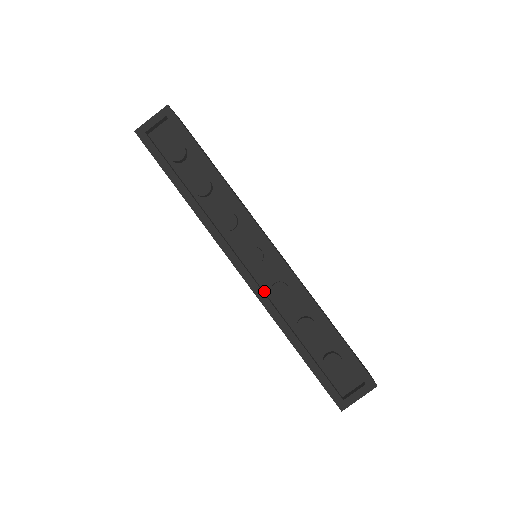
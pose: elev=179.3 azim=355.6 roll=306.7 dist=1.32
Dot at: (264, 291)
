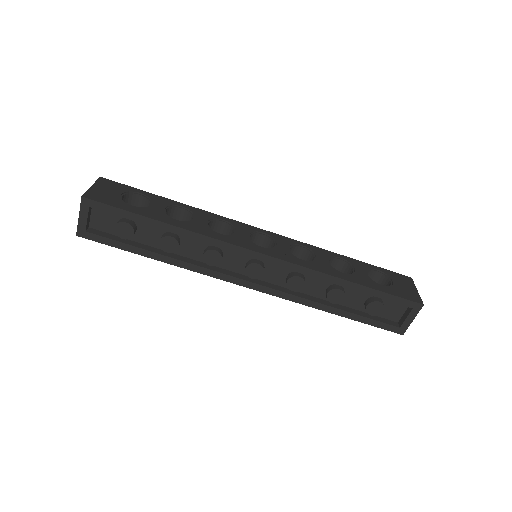
Dot at: (282, 287)
